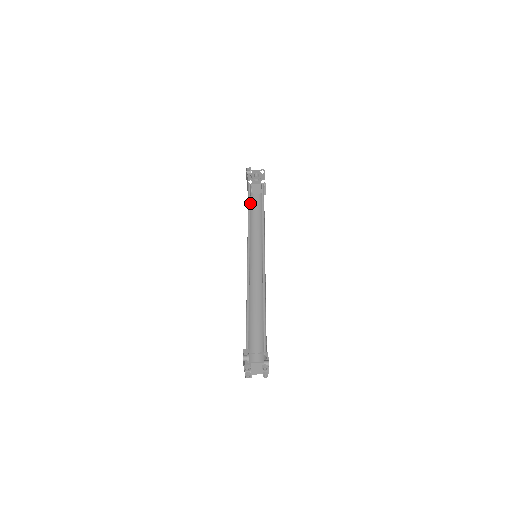
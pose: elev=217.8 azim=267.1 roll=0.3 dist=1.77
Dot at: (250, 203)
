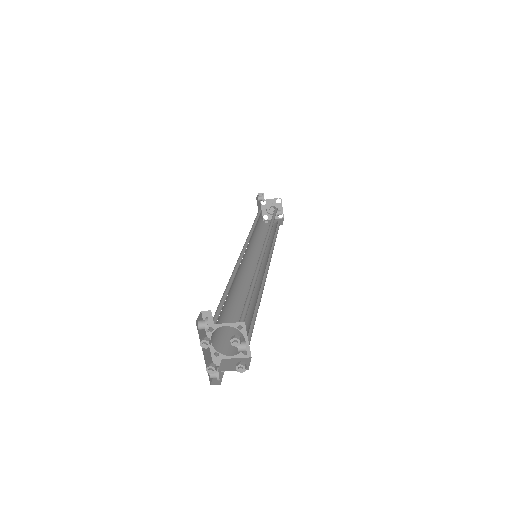
Dot at: (261, 228)
